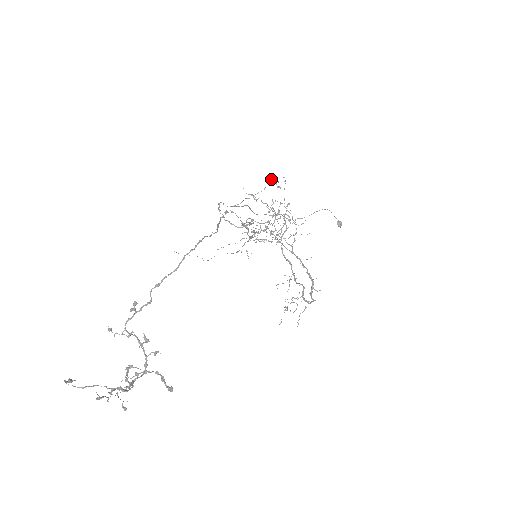
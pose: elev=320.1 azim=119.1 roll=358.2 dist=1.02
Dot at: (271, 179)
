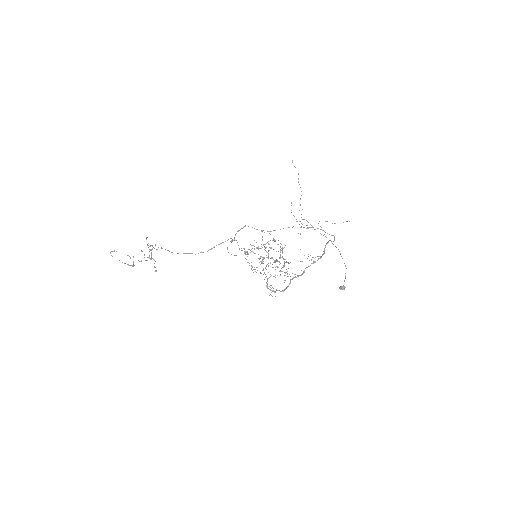
Dot at: (282, 249)
